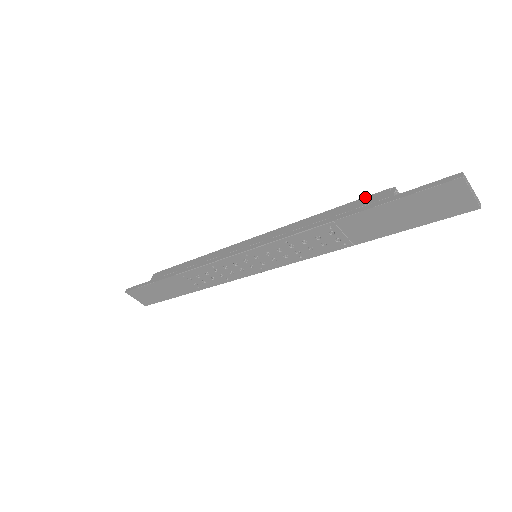
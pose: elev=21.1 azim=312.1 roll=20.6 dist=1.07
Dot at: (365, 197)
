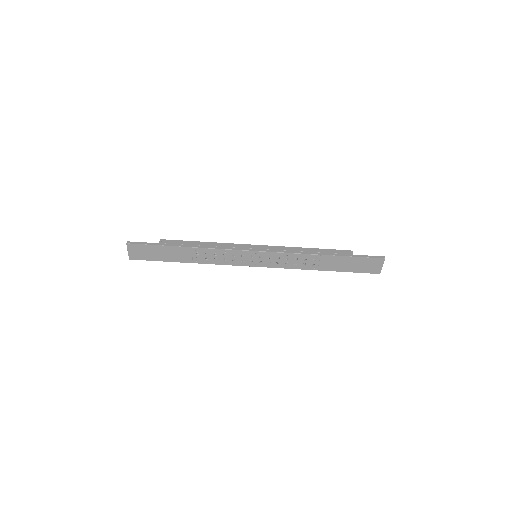
Dot at: (337, 250)
